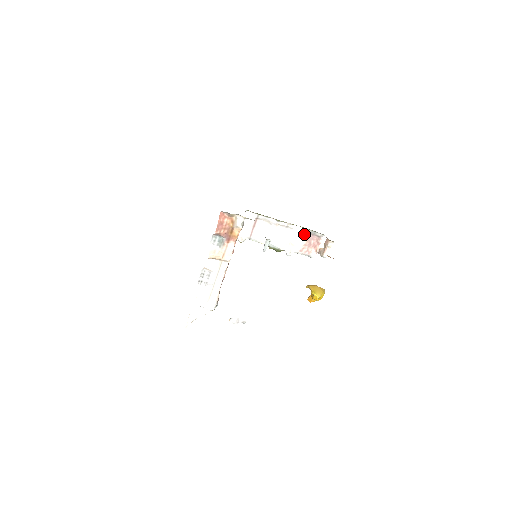
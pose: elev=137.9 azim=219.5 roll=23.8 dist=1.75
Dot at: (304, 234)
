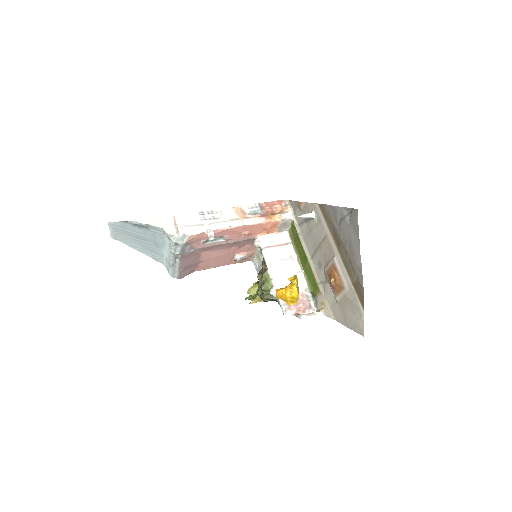
Dot at: (302, 292)
